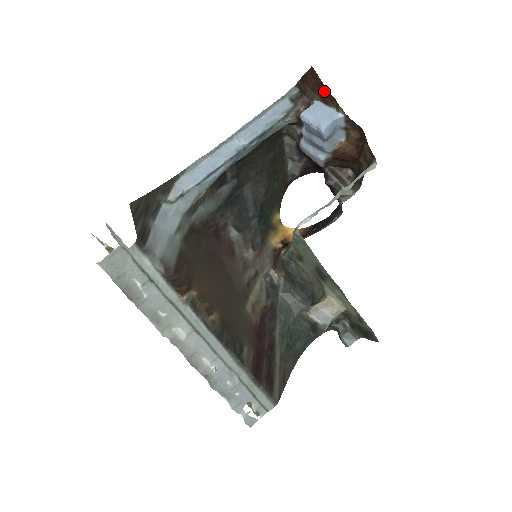
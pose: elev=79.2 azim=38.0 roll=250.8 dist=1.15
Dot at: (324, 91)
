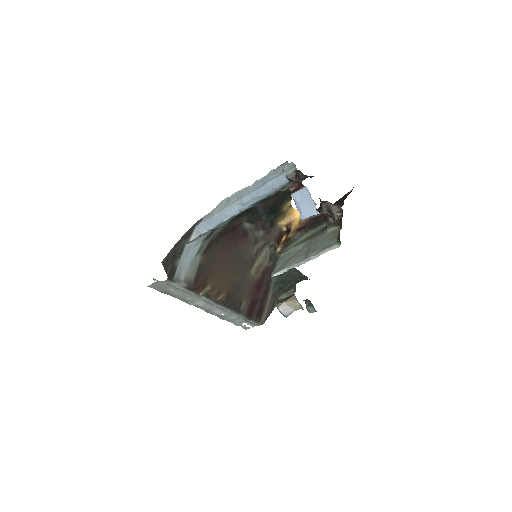
Dot at: occluded
